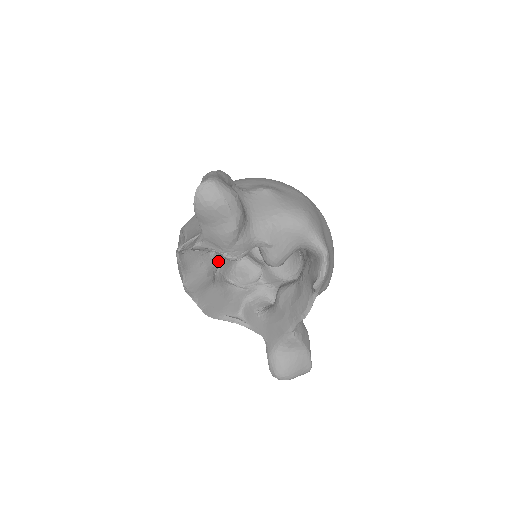
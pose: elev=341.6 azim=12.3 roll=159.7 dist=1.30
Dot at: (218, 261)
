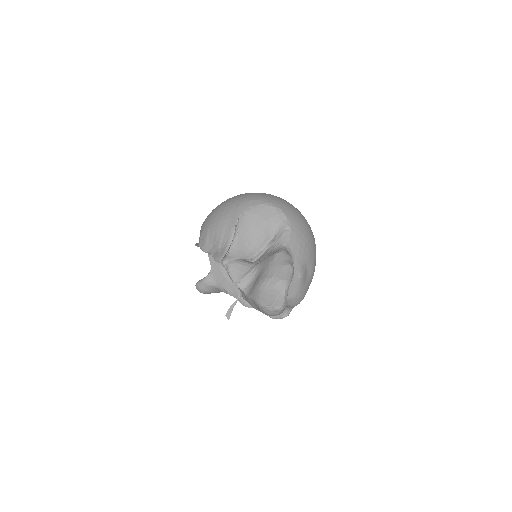
Dot at: occluded
